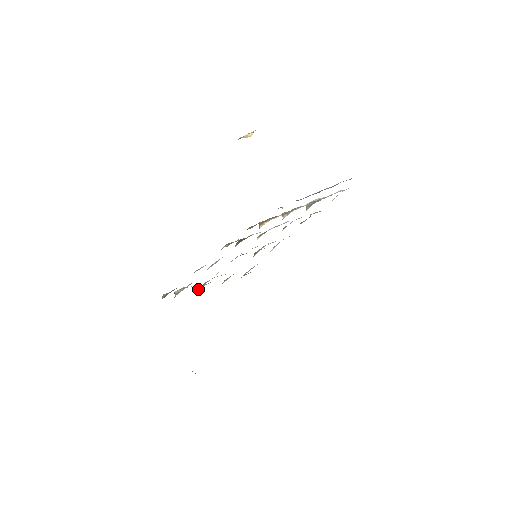
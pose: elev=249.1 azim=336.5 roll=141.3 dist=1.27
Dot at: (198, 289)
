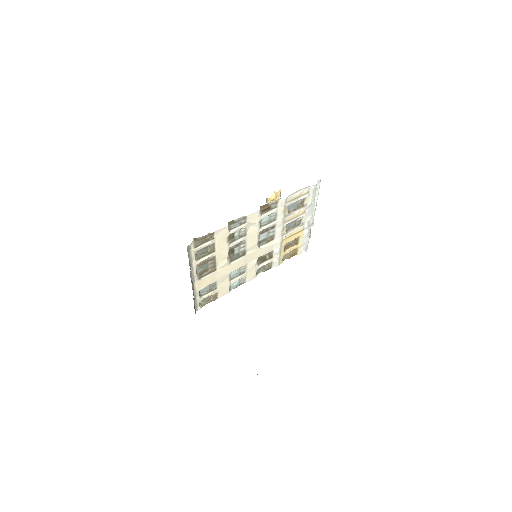
Dot at: (201, 278)
